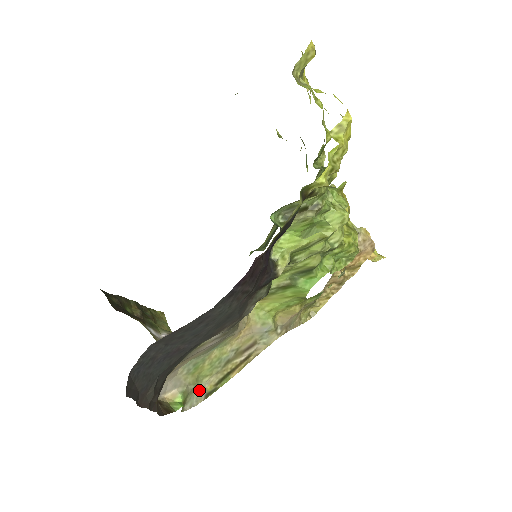
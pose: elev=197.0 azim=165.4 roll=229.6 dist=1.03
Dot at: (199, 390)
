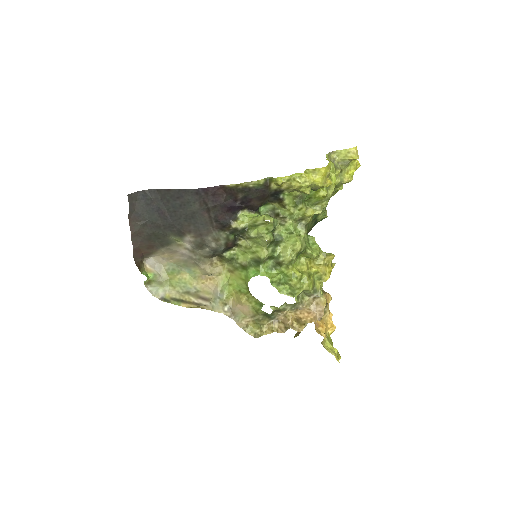
Dot at: (162, 289)
